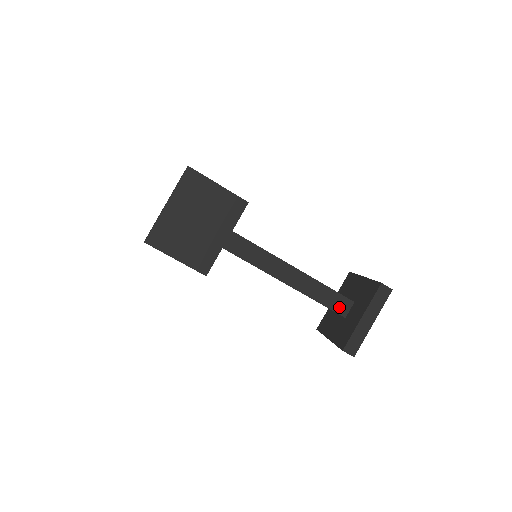
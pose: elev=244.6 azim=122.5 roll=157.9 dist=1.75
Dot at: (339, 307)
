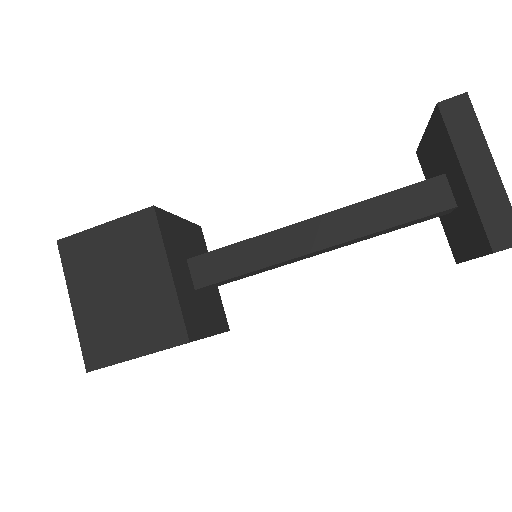
Dot at: (430, 203)
